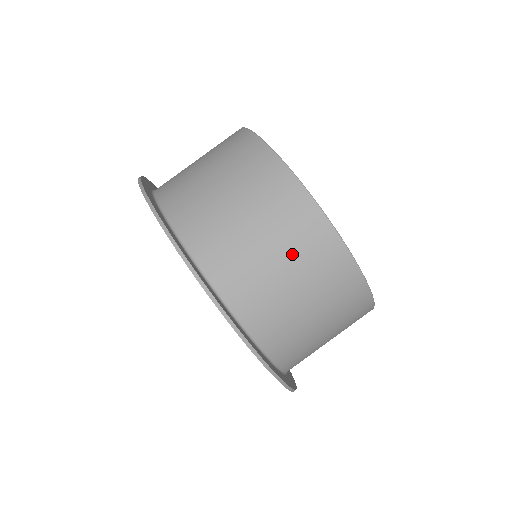
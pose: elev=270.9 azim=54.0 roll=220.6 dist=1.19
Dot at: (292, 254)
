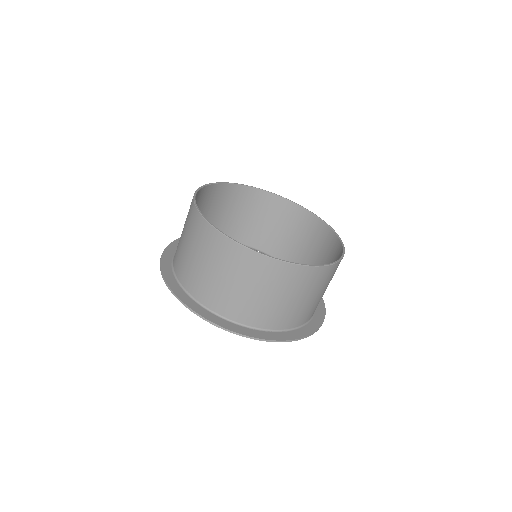
Dot at: occluded
